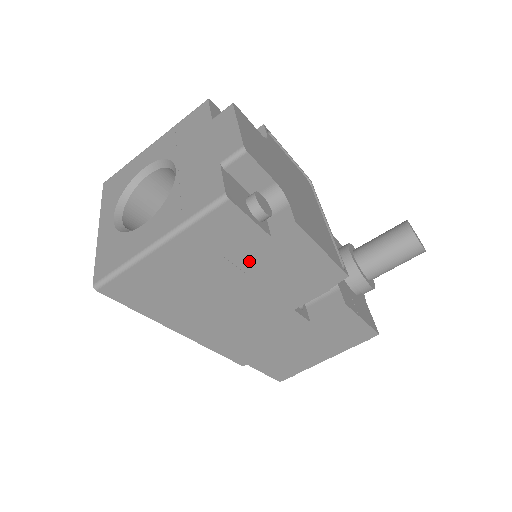
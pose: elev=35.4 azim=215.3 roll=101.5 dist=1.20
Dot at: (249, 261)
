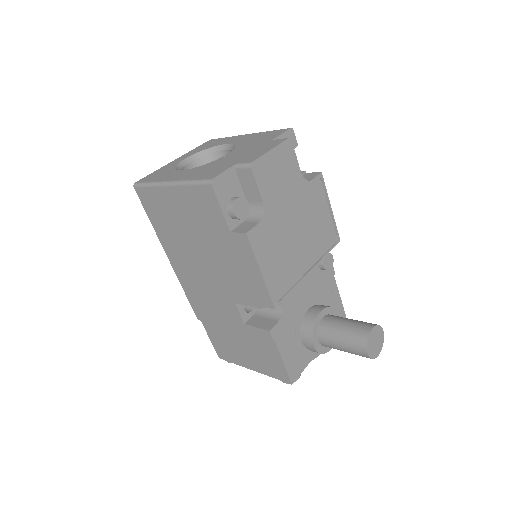
Dot at: (215, 239)
